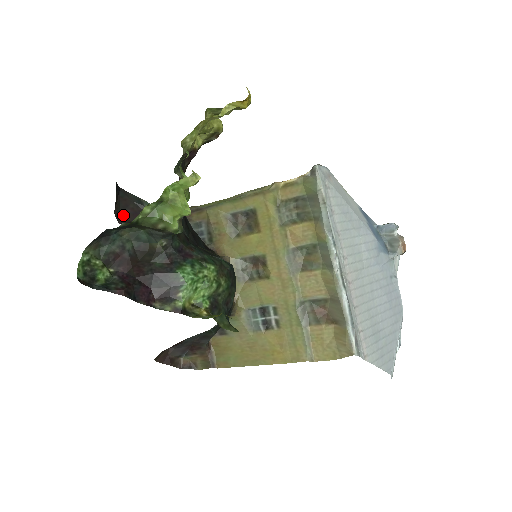
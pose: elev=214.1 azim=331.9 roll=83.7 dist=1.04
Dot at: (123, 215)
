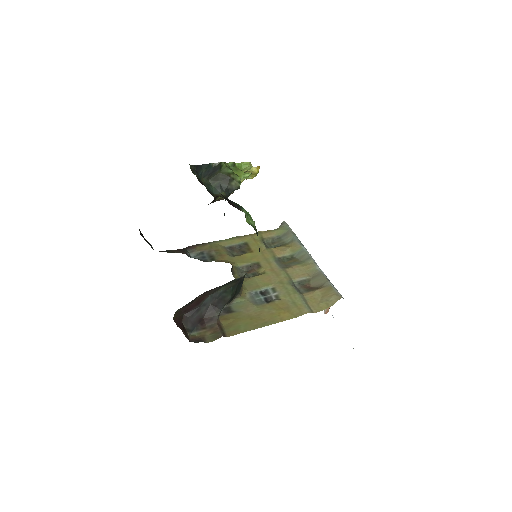
Dot at: occluded
